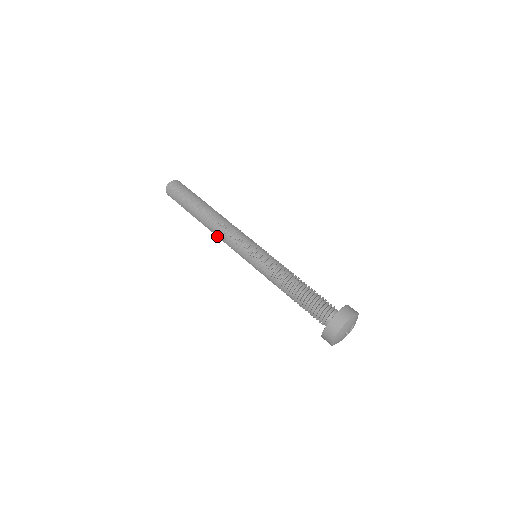
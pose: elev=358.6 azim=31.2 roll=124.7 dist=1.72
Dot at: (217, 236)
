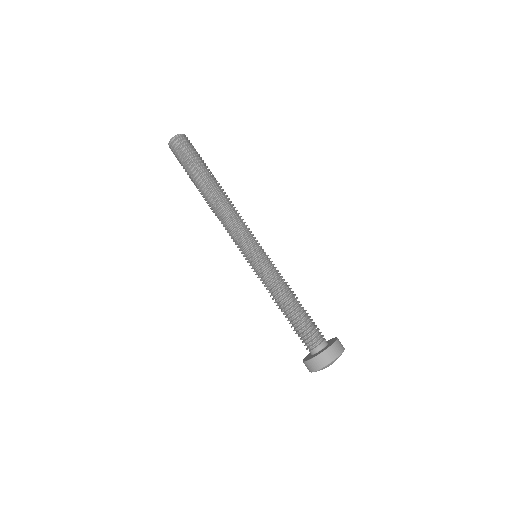
Dot at: (219, 217)
